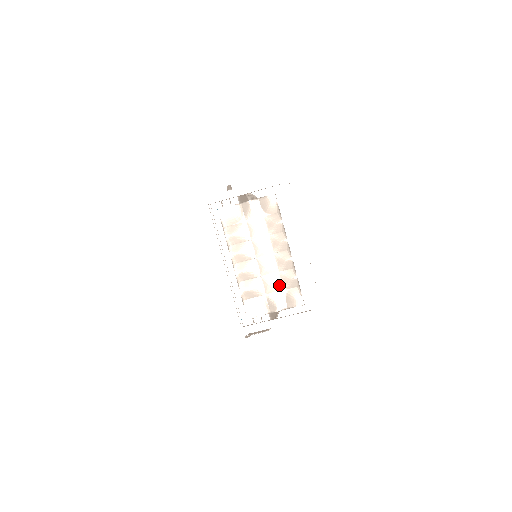
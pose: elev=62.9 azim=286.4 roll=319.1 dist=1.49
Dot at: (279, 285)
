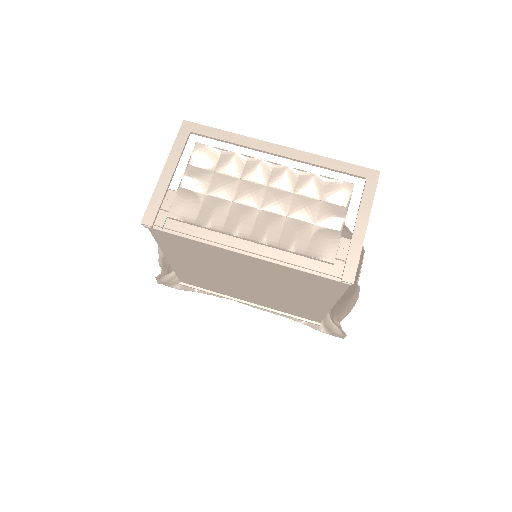
Dot at: (311, 201)
